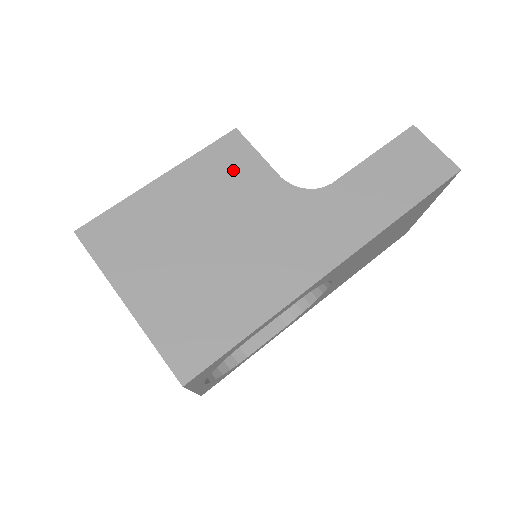
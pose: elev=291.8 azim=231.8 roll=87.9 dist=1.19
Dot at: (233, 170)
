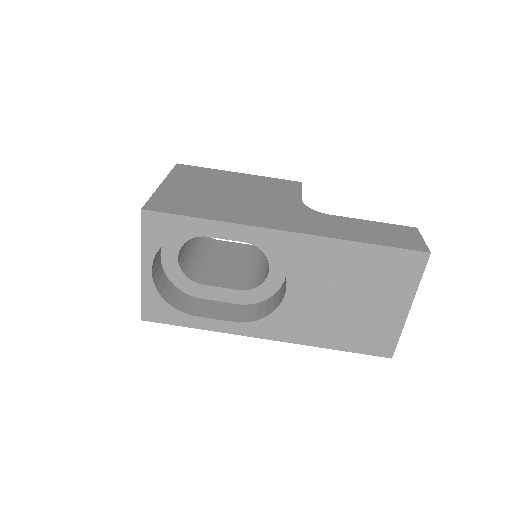
Dot at: (279, 187)
